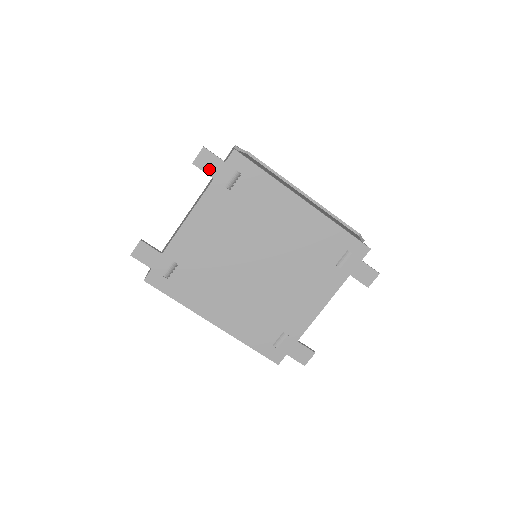
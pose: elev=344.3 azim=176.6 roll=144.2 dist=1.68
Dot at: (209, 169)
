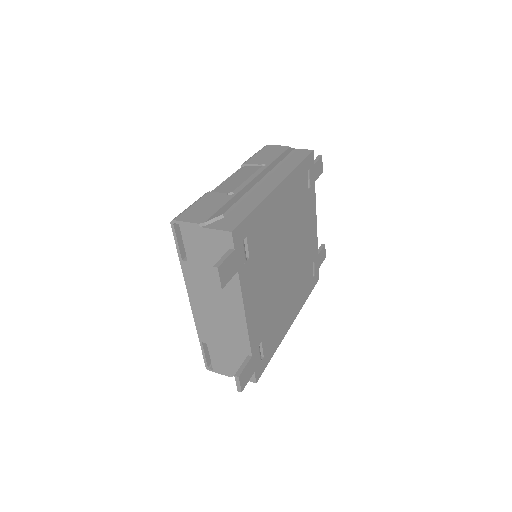
Dot at: (231, 272)
